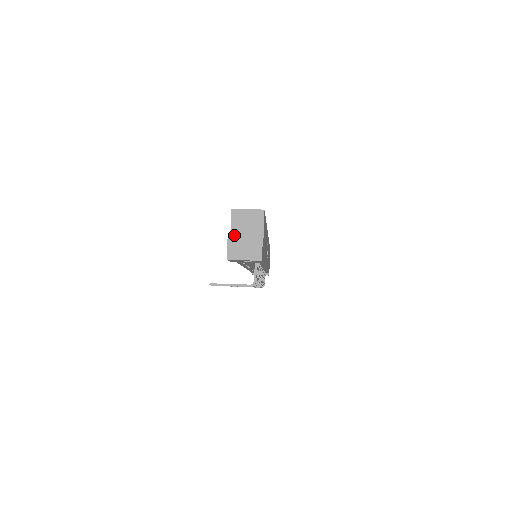
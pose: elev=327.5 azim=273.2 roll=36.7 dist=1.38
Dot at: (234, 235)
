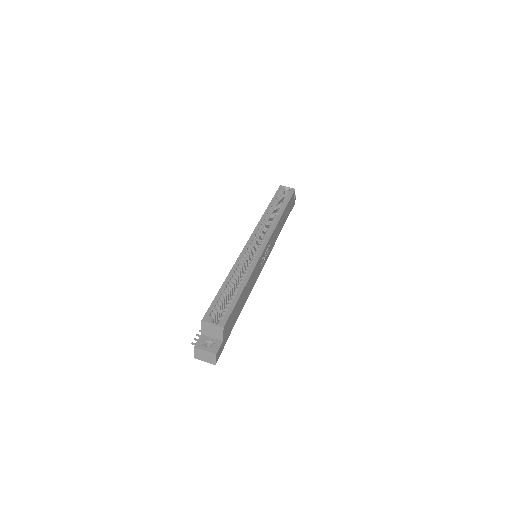
Dot at: (198, 349)
